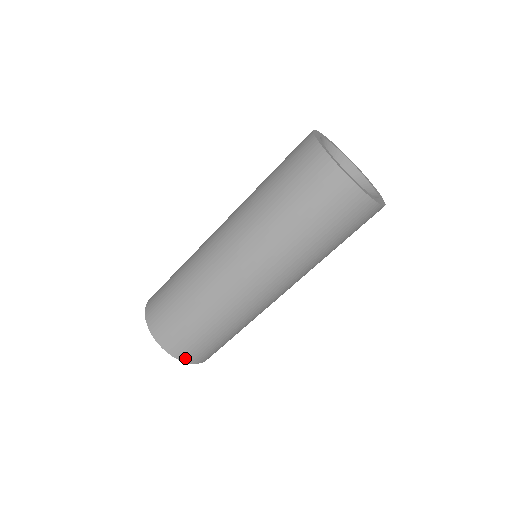
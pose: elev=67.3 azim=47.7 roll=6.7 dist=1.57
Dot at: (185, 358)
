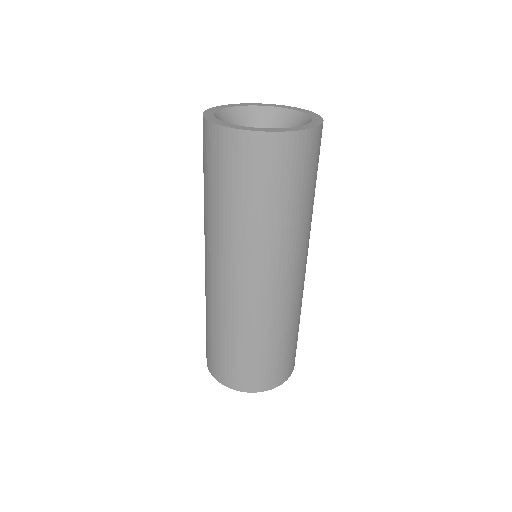
Dot at: (263, 387)
